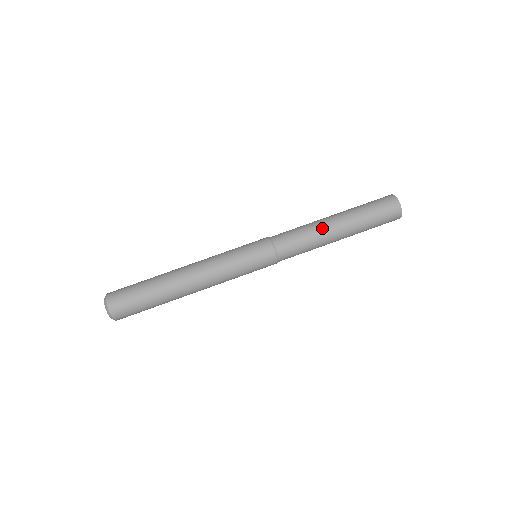
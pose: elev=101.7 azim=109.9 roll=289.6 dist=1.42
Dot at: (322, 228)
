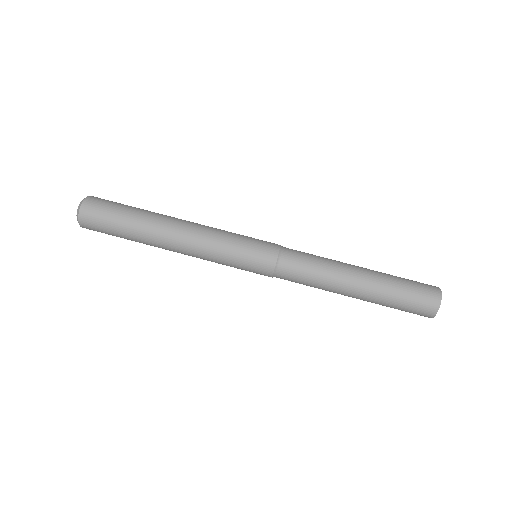
Dot at: (342, 262)
